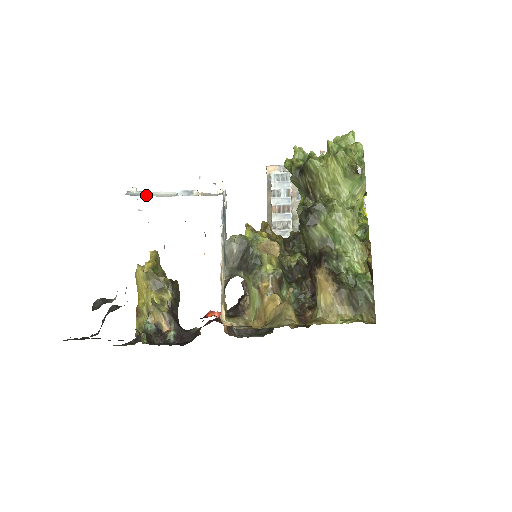
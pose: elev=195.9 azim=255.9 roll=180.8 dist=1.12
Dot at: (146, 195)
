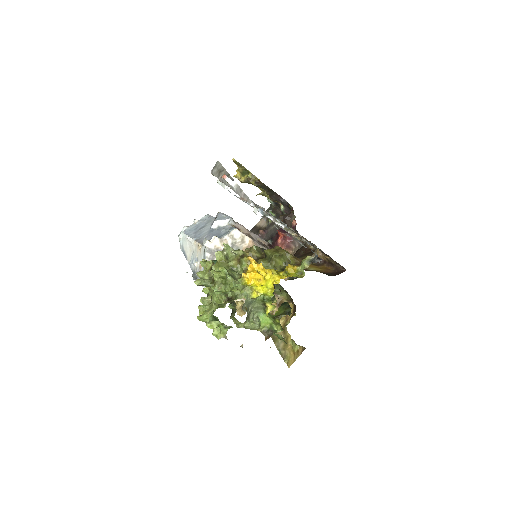
Dot at: (185, 250)
